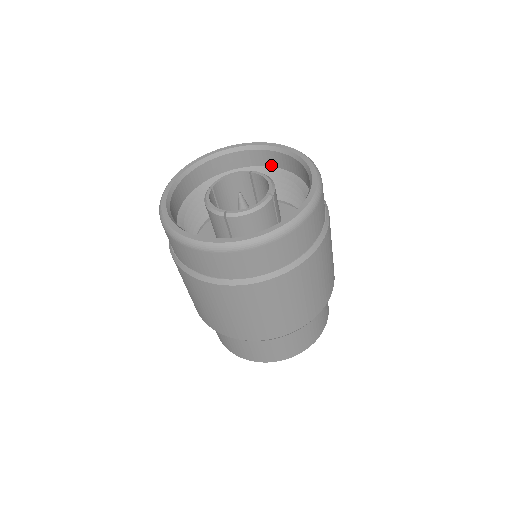
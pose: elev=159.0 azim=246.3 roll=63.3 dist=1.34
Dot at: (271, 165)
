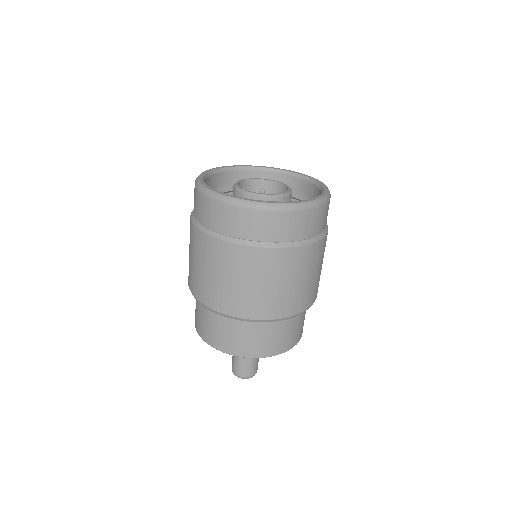
Dot at: (303, 194)
